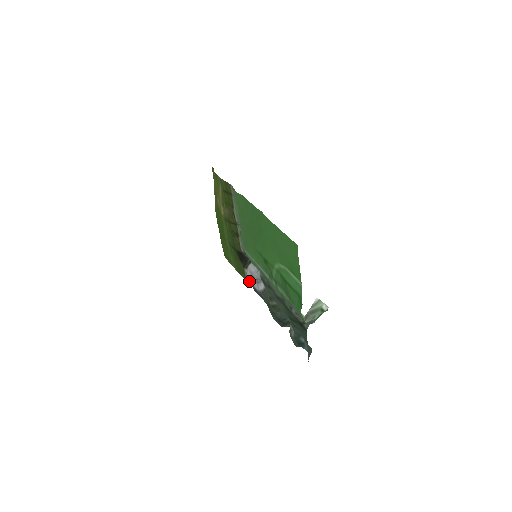
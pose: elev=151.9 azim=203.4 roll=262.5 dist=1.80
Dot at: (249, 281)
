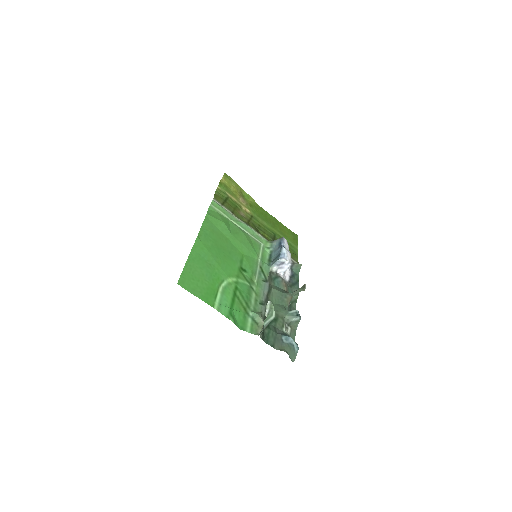
Dot at: (291, 267)
